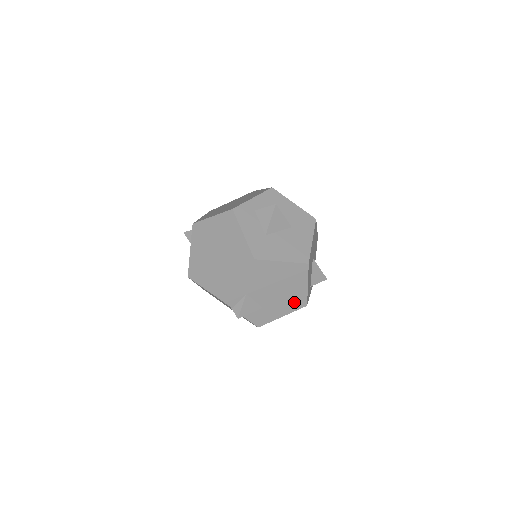
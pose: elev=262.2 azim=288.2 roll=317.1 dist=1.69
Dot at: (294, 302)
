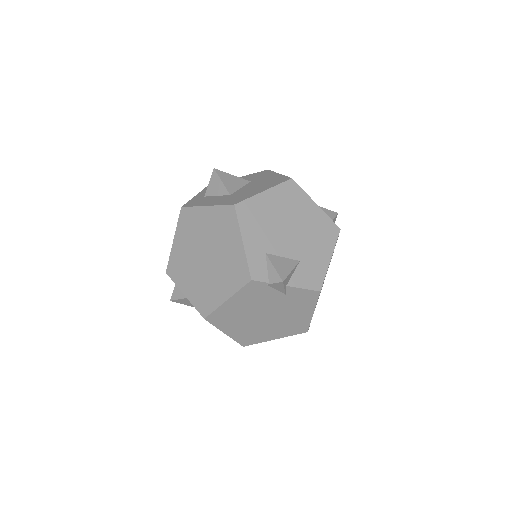
Dot at: (324, 233)
